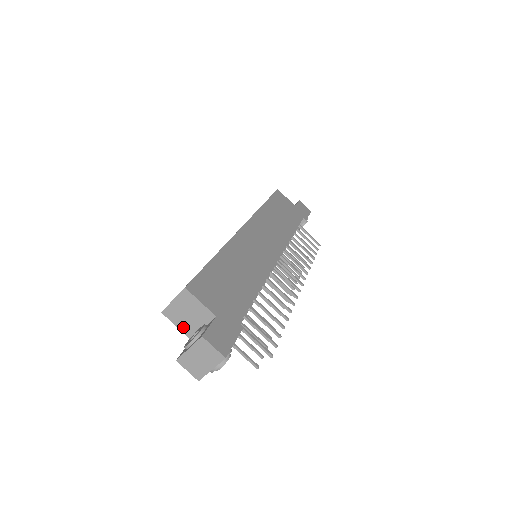
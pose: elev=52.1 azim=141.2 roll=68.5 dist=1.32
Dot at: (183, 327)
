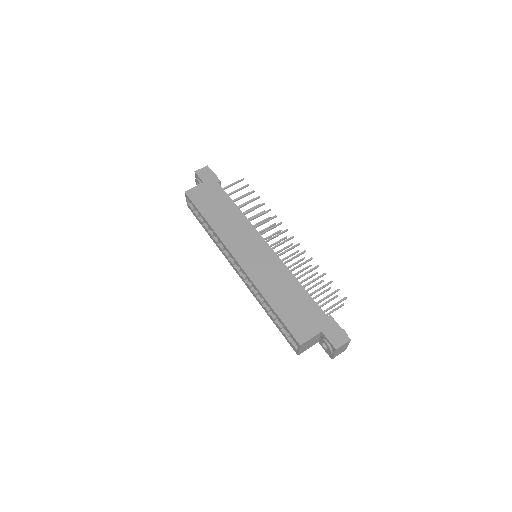
Dot at: (311, 346)
